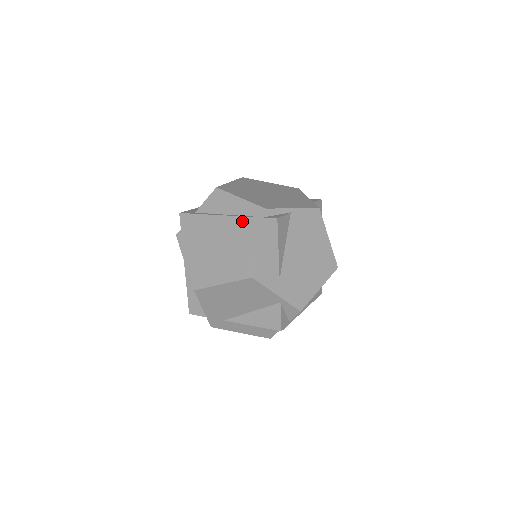
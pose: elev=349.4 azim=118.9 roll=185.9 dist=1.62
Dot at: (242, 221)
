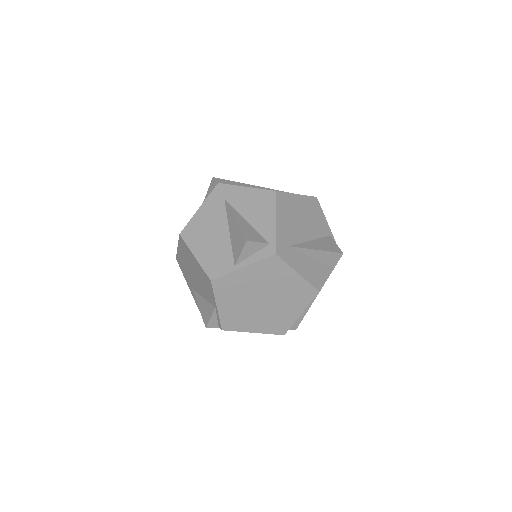
Dot at: occluded
